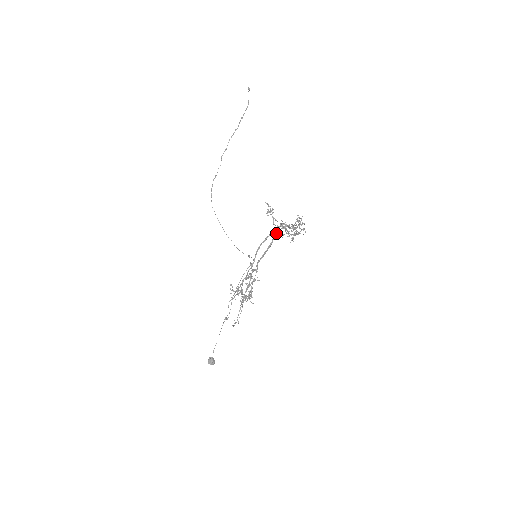
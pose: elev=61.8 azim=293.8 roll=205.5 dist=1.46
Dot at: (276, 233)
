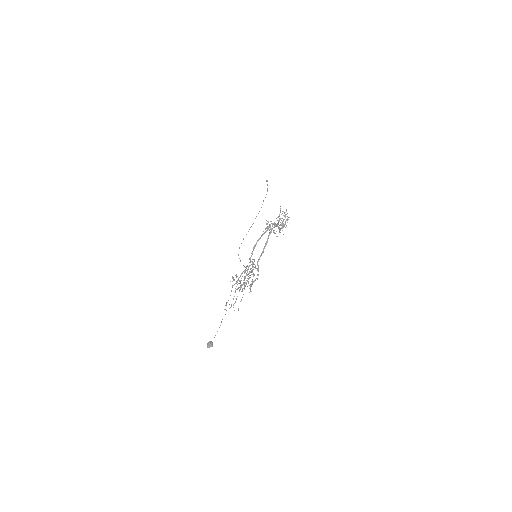
Dot at: (270, 233)
